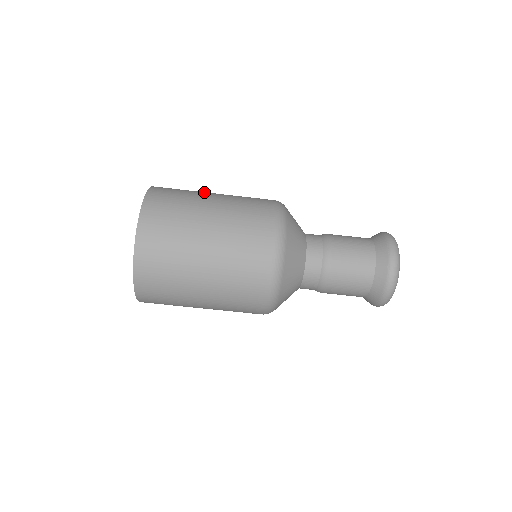
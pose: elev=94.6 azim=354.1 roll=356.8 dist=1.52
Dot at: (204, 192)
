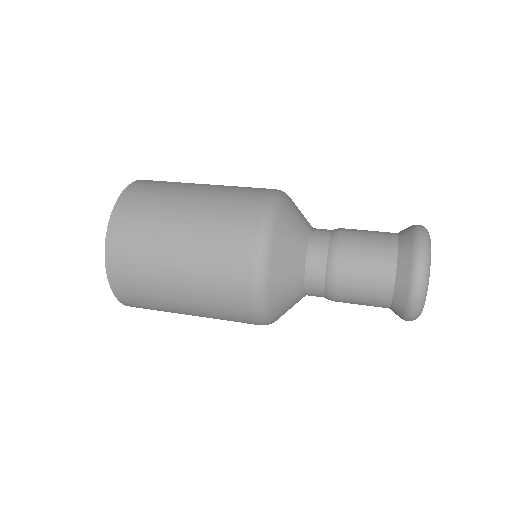
Dot at: (172, 214)
